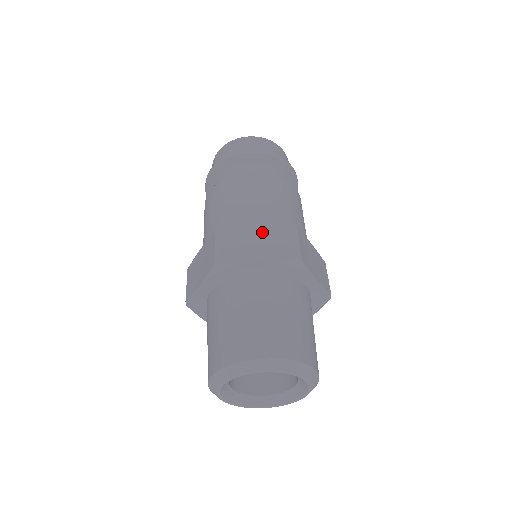
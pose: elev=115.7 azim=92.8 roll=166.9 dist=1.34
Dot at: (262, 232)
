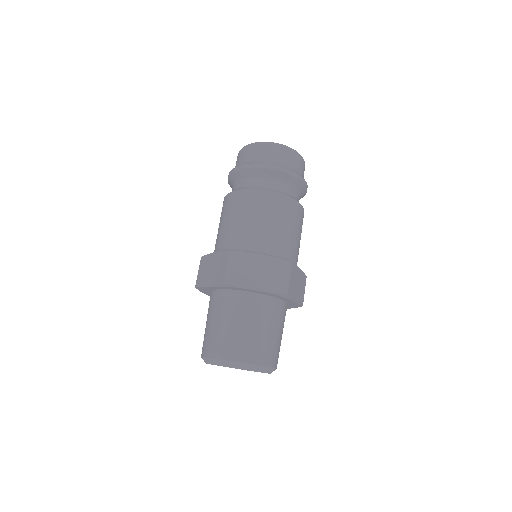
Dot at: (265, 263)
